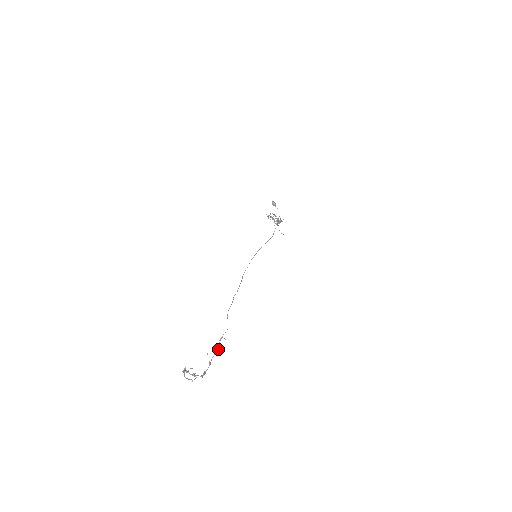
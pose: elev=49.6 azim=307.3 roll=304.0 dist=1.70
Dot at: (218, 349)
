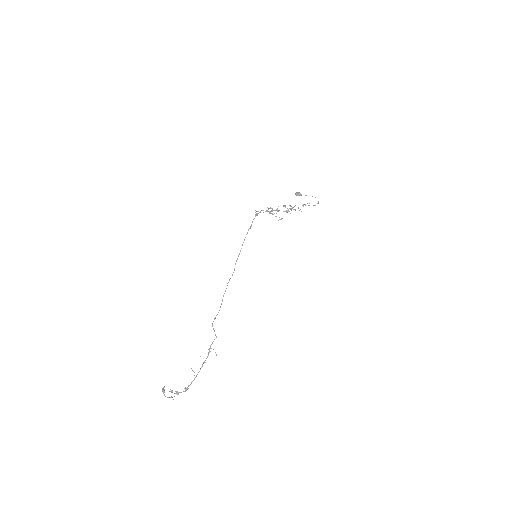
Dot at: occluded
